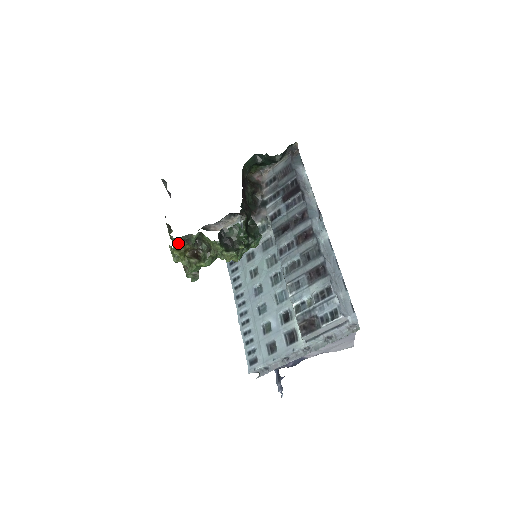
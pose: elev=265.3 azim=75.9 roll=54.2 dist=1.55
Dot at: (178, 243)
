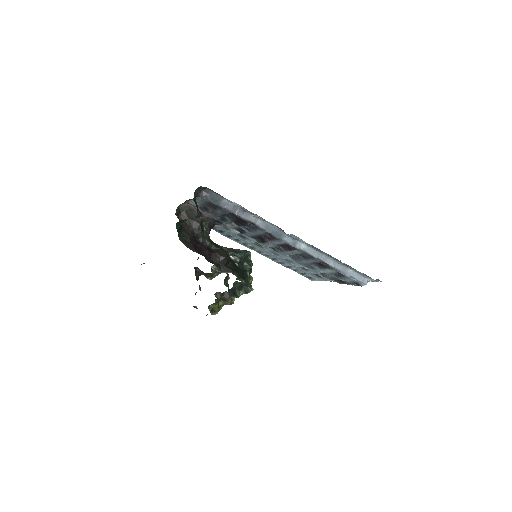
Dot at: (210, 310)
